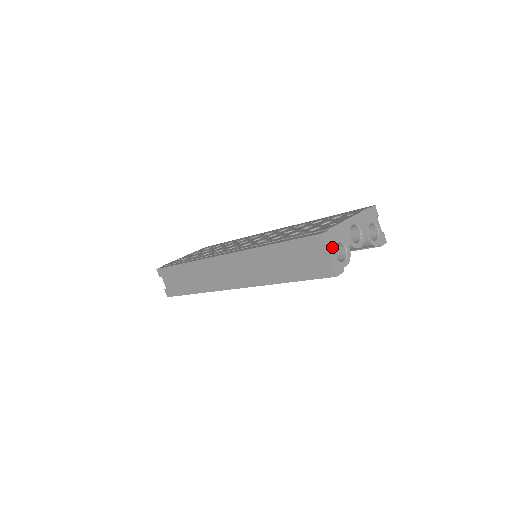
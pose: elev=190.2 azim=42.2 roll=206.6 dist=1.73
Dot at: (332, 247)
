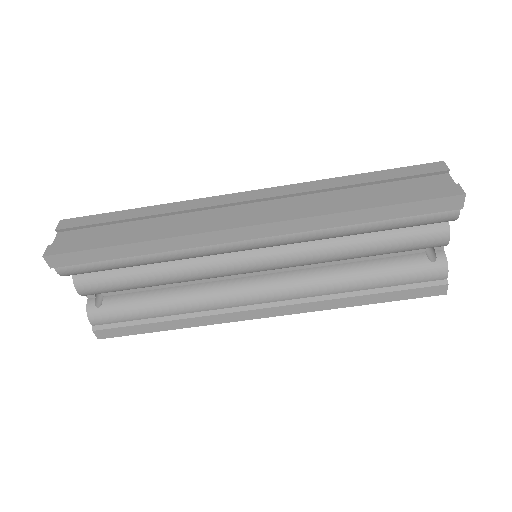
Dot at: occluded
